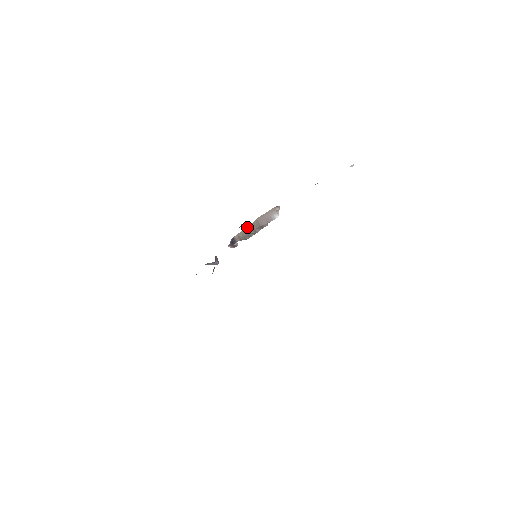
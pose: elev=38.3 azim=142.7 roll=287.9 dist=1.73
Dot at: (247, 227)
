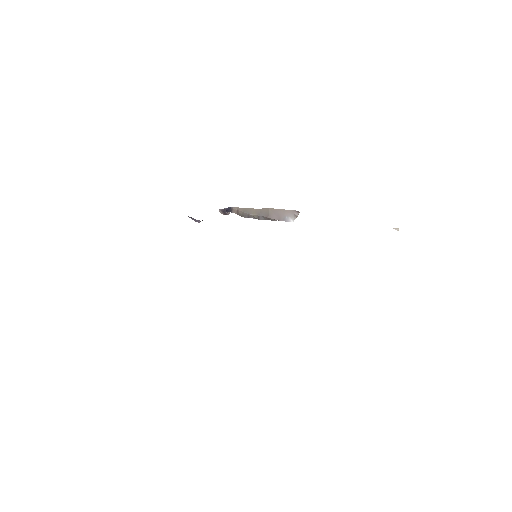
Dot at: (253, 208)
